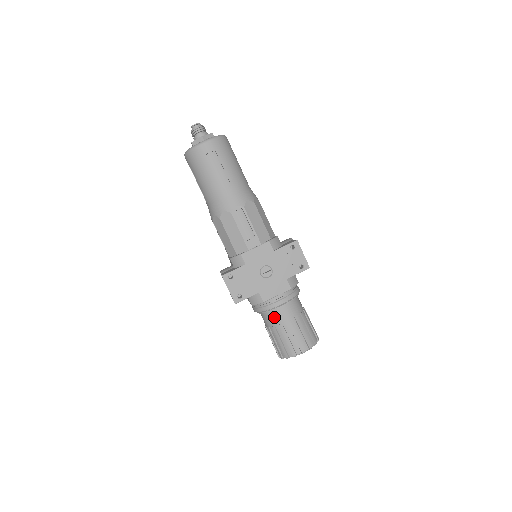
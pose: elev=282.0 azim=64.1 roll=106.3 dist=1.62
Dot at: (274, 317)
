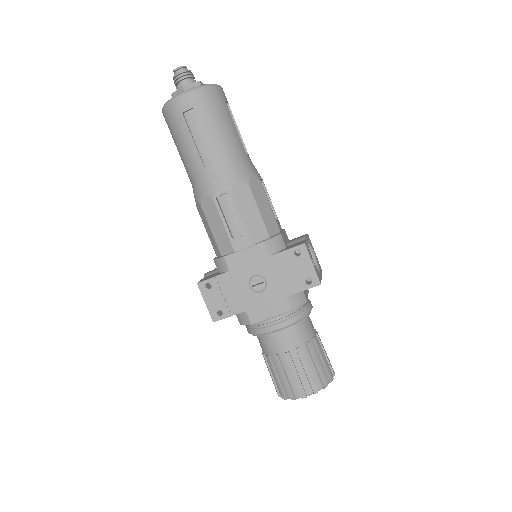
Dot at: (268, 344)
